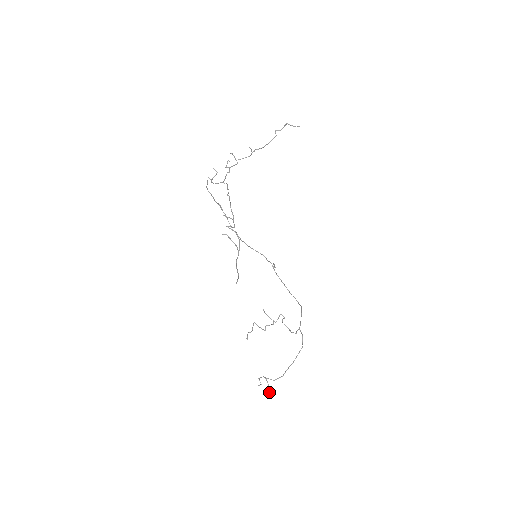
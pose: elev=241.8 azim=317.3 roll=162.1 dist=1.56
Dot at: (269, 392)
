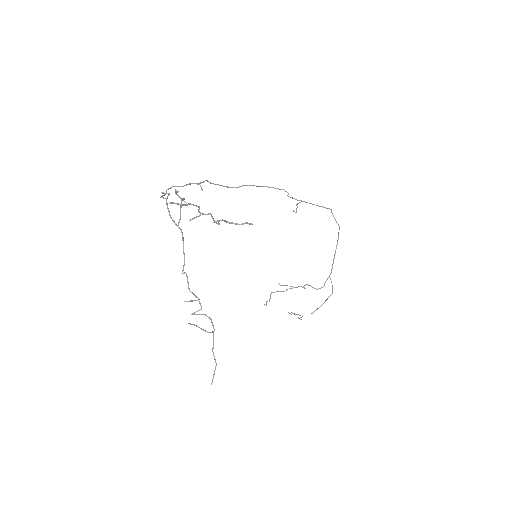
Dot at: occluded
